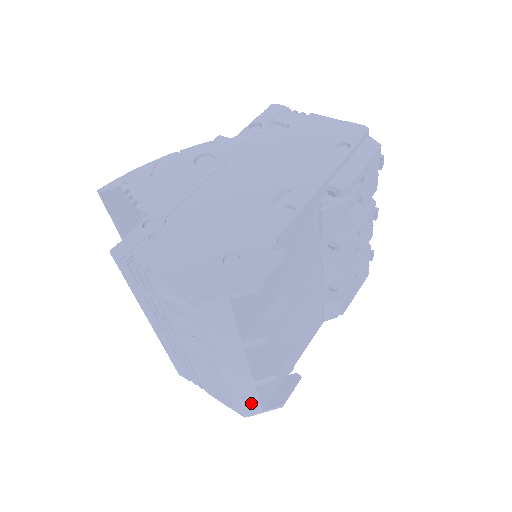
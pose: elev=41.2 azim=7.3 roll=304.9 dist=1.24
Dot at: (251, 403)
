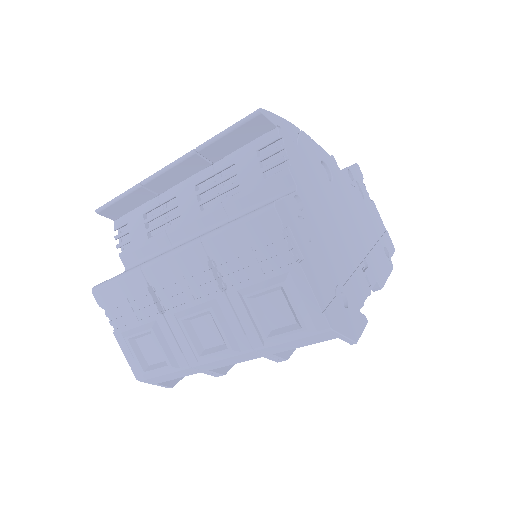
Dot at: (168, 377)
